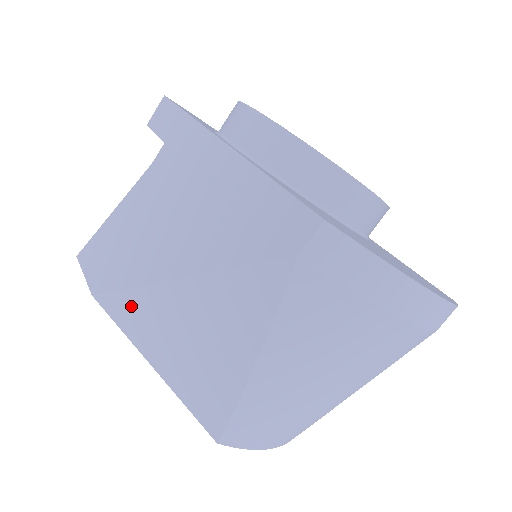
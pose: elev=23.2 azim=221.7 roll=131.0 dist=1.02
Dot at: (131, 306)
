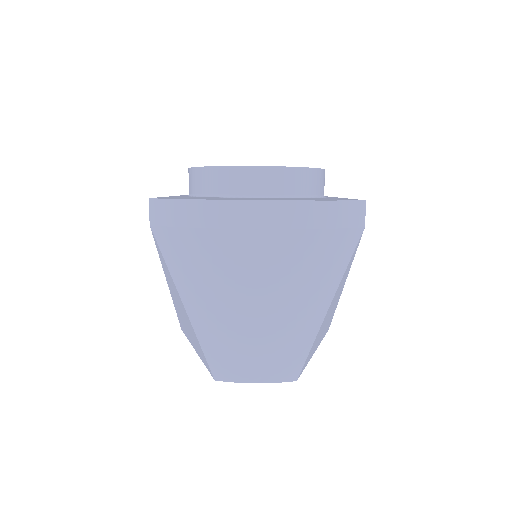
Dot at: (180, 320)
